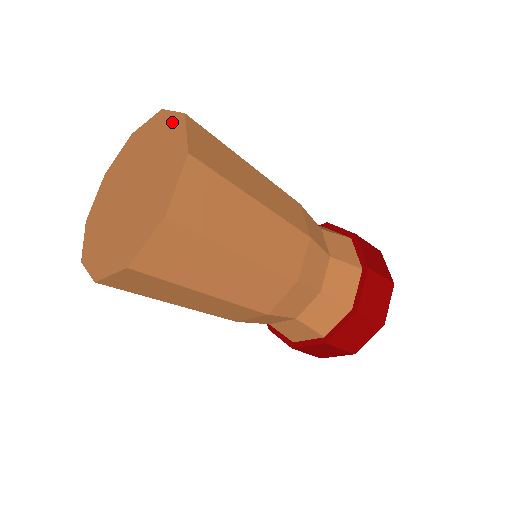
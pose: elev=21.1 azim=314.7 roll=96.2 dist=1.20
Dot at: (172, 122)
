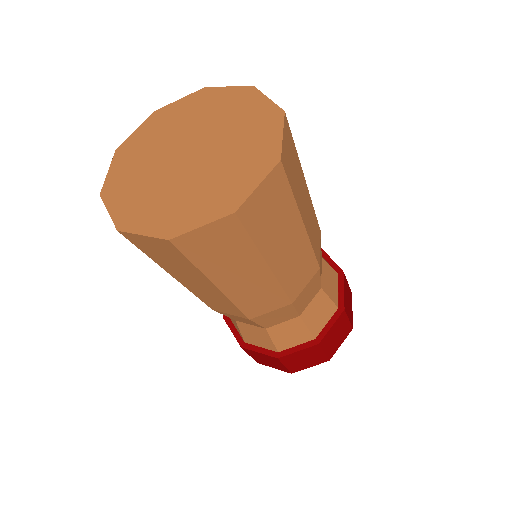
Dot at: (265, 110)
